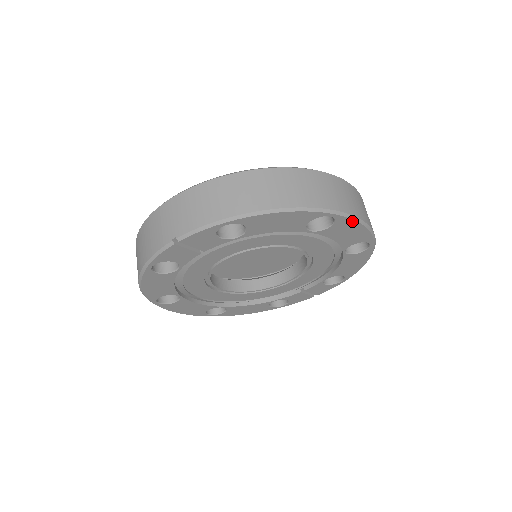
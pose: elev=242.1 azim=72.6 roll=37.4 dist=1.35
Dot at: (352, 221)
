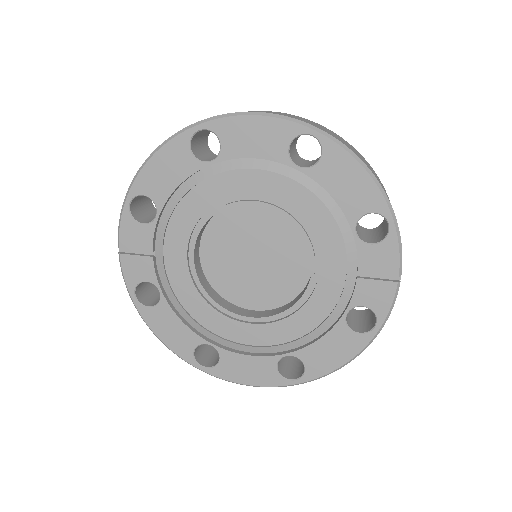
Dot at: (231, 119)
